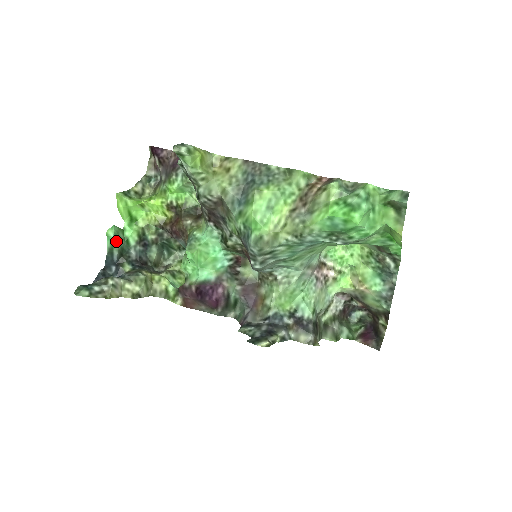
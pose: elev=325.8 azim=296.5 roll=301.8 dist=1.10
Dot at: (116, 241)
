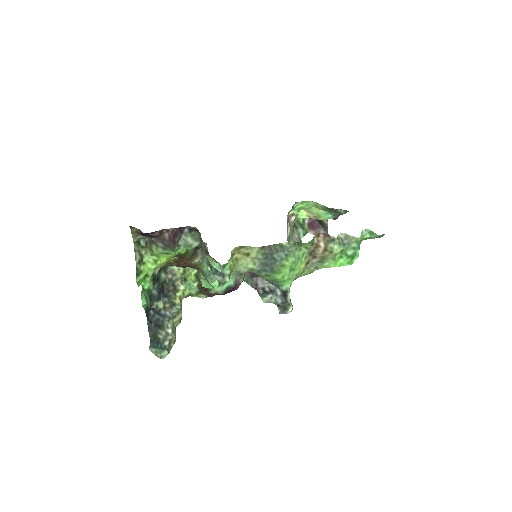
Dot at: (148, 302)
